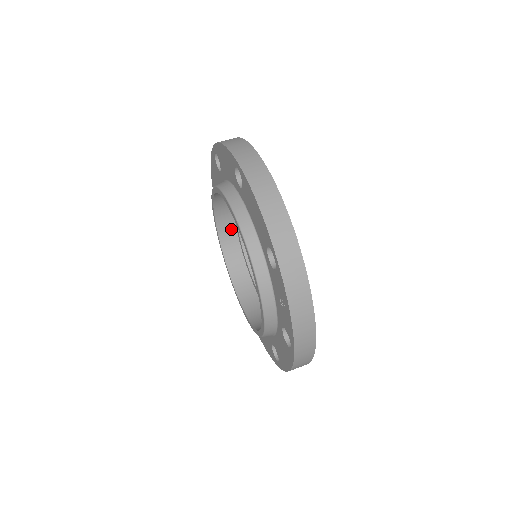
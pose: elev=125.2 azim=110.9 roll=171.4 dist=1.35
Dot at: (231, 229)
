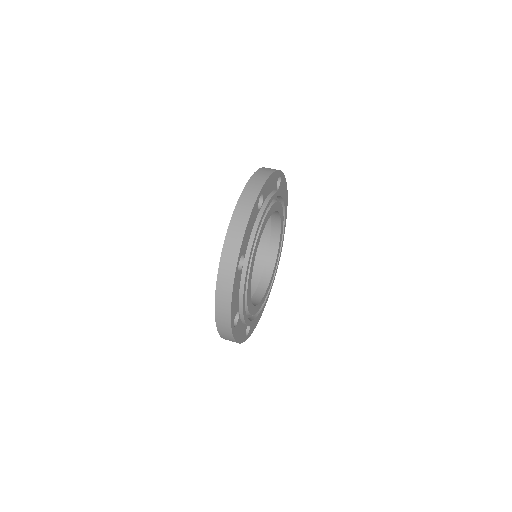
Dot at: (262, 266)
